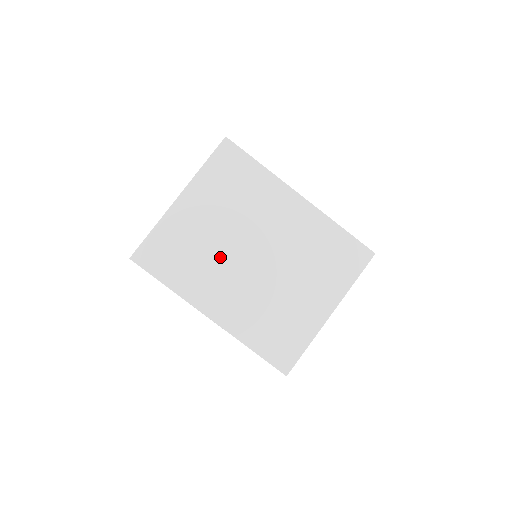
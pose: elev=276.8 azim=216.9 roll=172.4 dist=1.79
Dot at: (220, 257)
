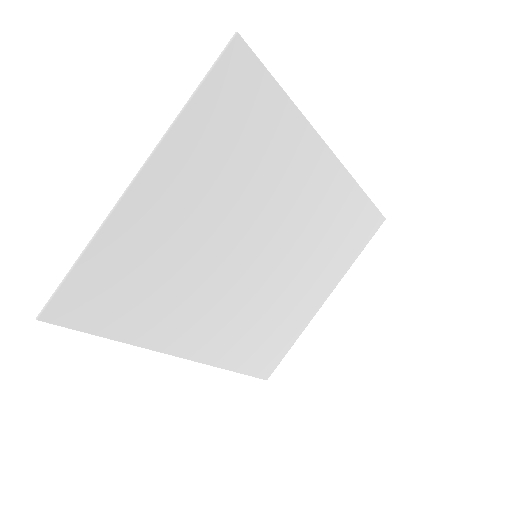
Dot at: (205, 272)
